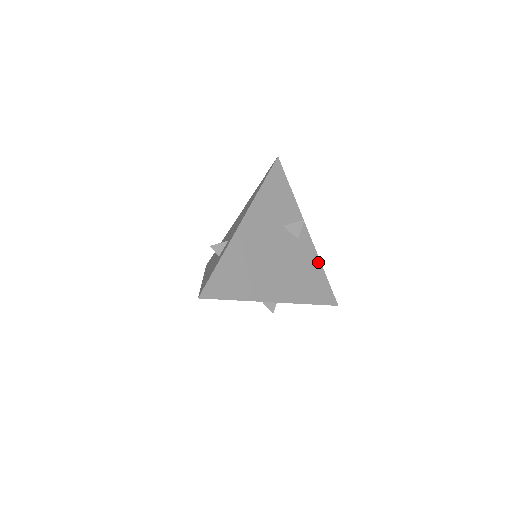
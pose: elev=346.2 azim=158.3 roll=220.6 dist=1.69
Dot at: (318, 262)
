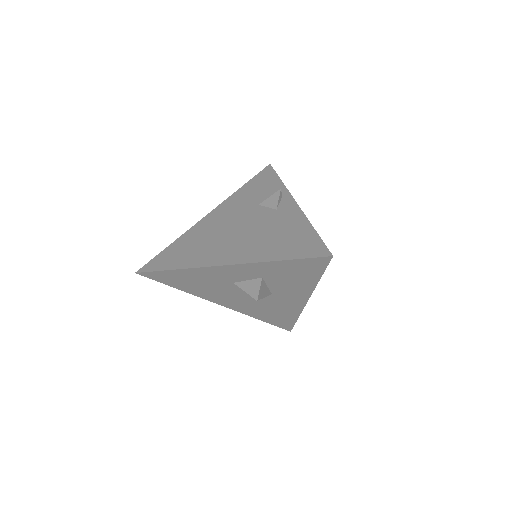
Dot at: (304, 221)
